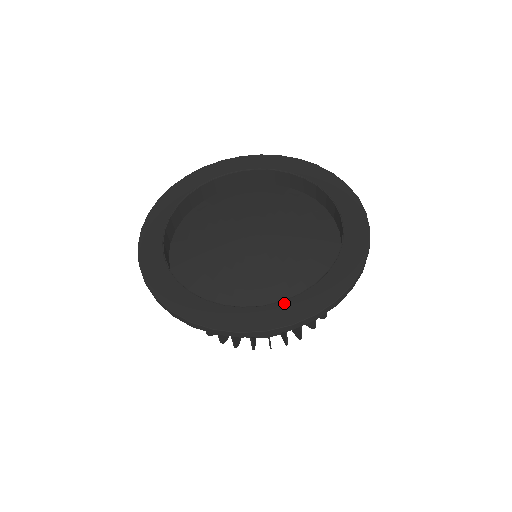
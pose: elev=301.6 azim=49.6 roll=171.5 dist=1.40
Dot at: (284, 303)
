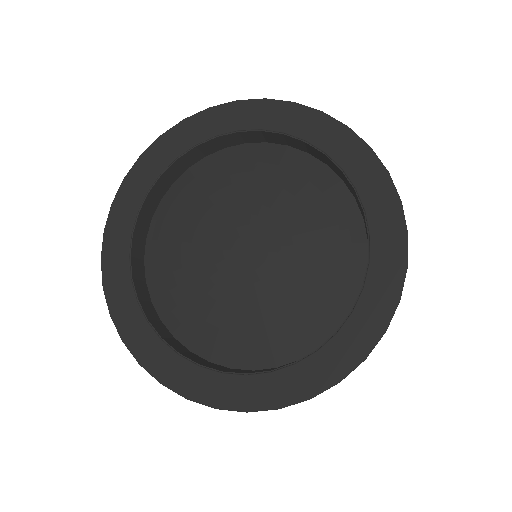
Dot at: (272, 375)
